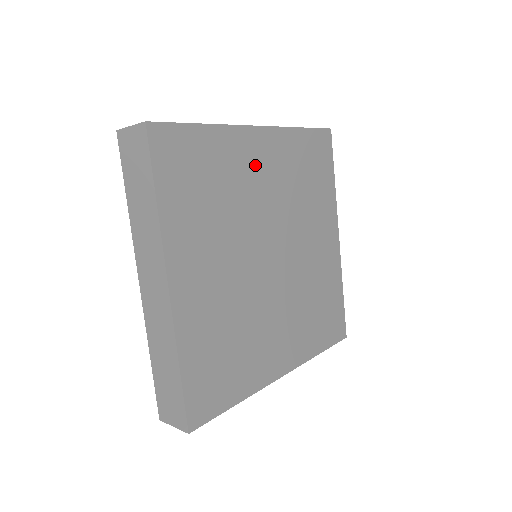
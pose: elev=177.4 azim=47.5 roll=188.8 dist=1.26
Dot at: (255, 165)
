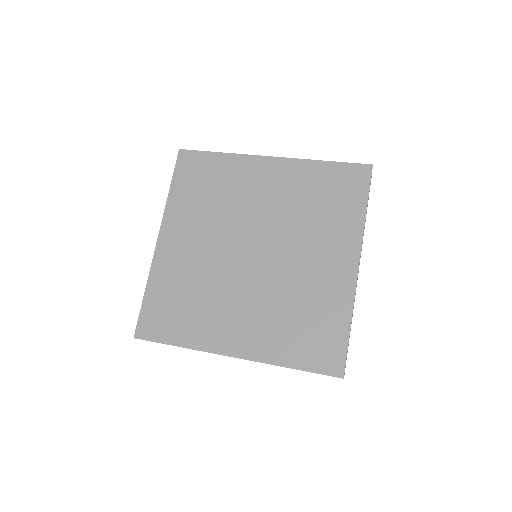
Dot at: (258, 182)
